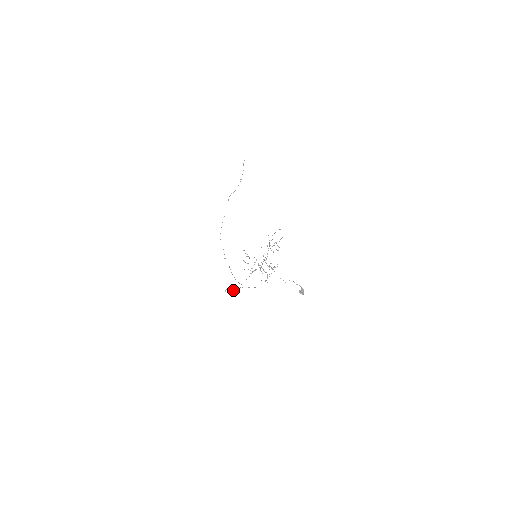
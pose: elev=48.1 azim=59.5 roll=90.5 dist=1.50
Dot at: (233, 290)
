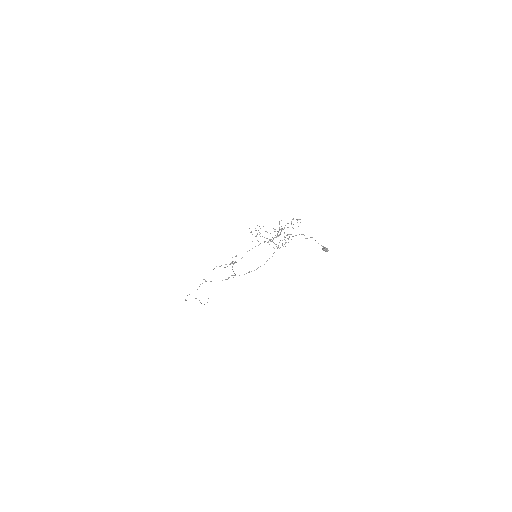
Dot at: occluded
